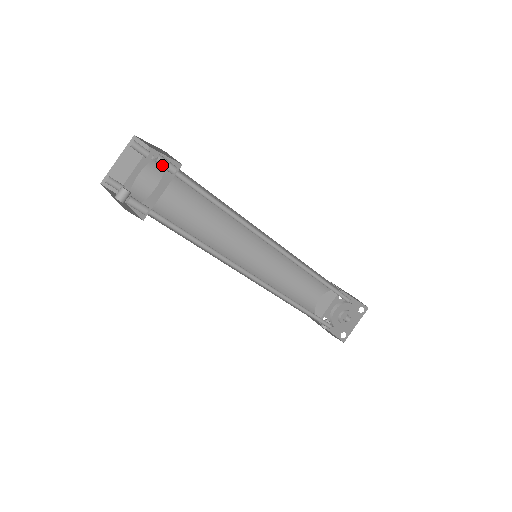
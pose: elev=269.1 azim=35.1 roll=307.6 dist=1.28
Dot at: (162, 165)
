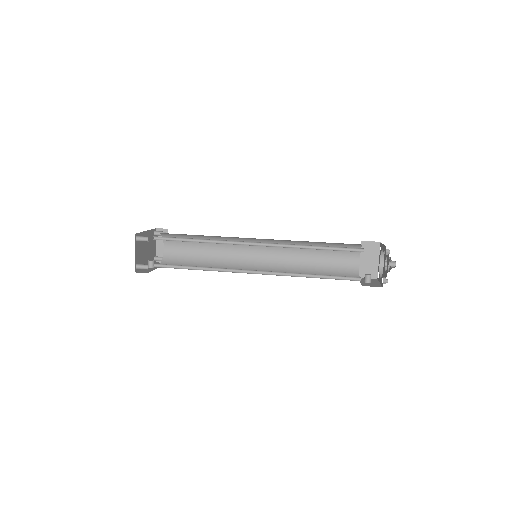
Dot at: occluded
